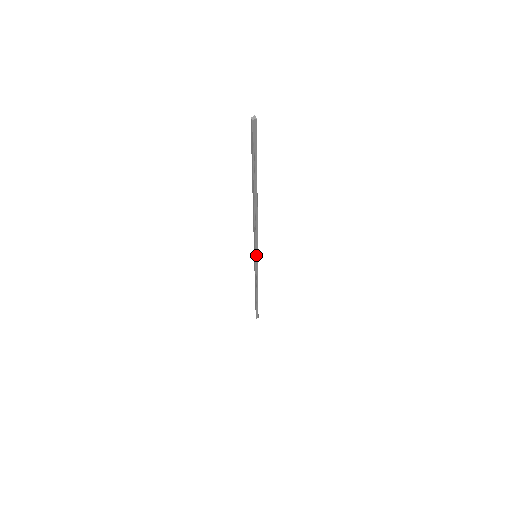
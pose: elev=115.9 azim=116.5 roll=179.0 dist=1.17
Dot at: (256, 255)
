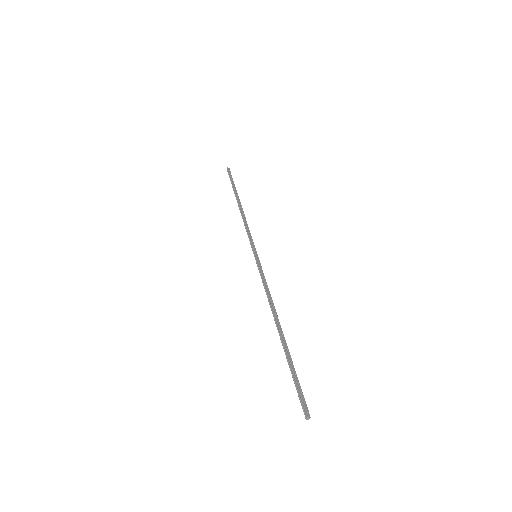
Dot at: (257, 258)
